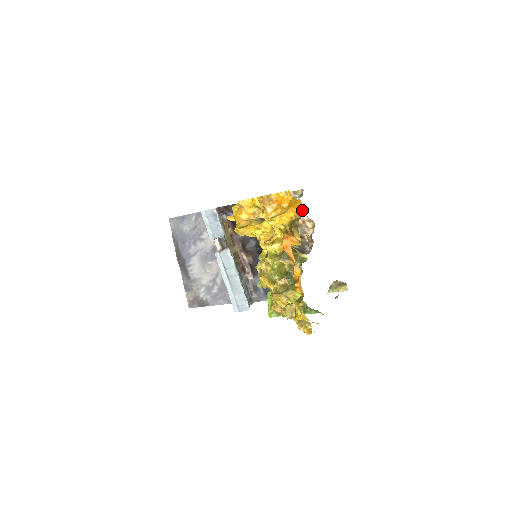
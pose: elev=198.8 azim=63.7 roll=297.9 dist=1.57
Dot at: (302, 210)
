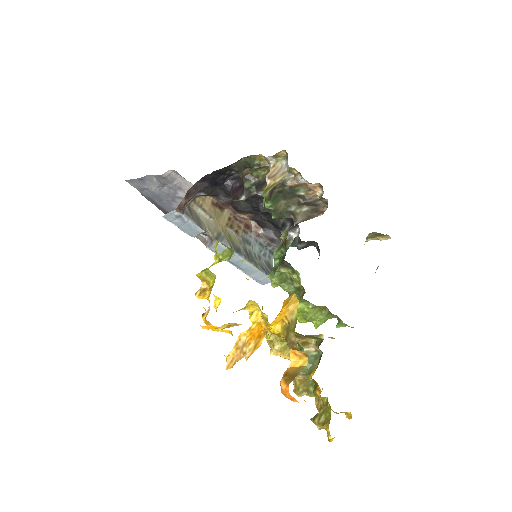
Dot at: (294, 300)
